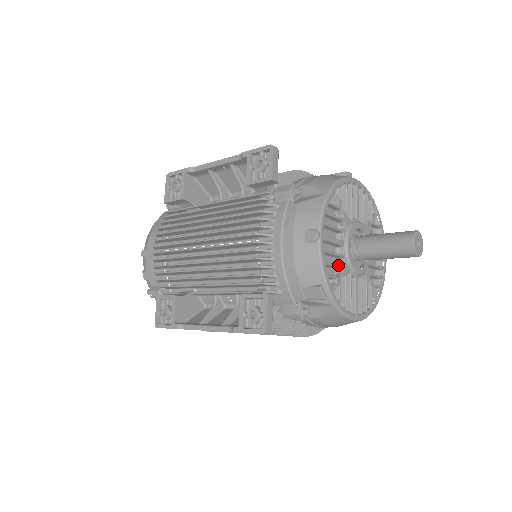
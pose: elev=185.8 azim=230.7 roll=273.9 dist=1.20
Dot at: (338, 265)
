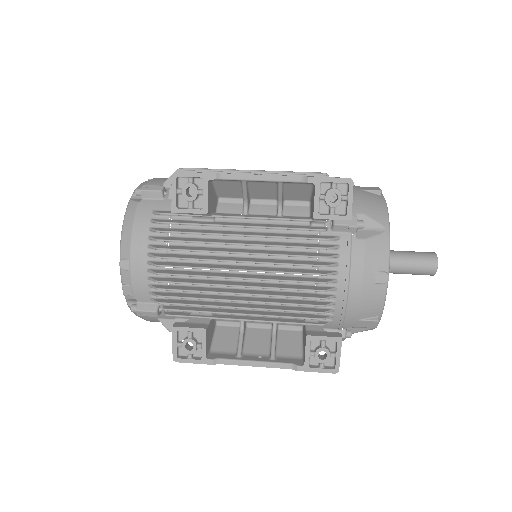
Dot at: occluded
